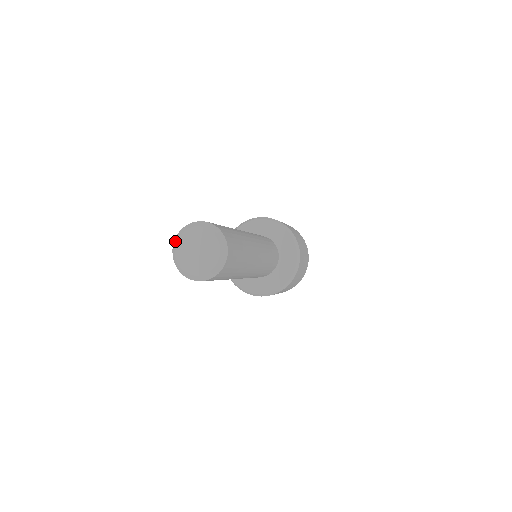
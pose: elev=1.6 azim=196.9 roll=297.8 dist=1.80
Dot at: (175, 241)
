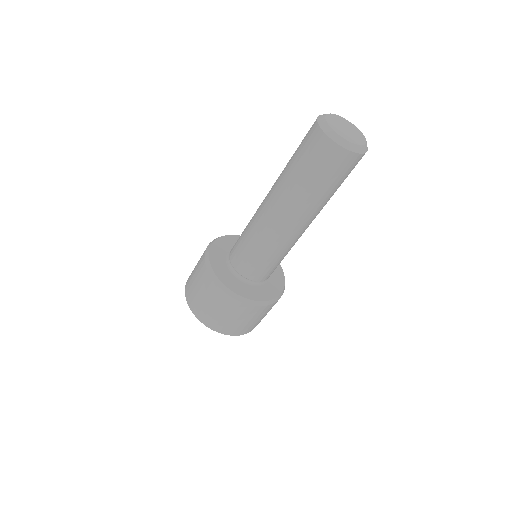
Dot at: occluded
